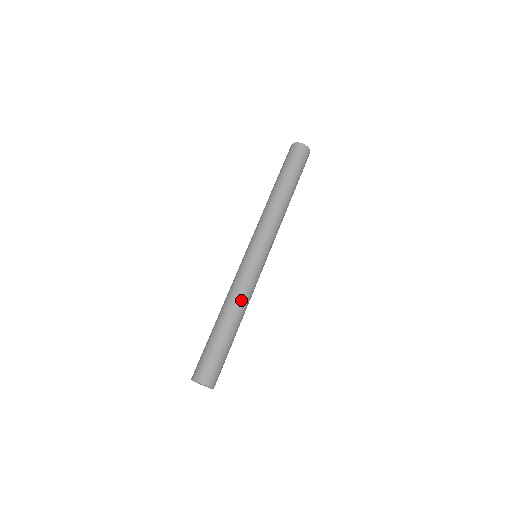
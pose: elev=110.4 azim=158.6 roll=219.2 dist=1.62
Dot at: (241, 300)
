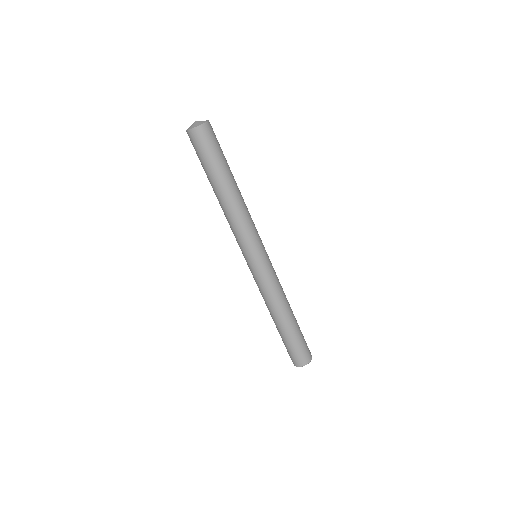
Dot at: (280, 300)
